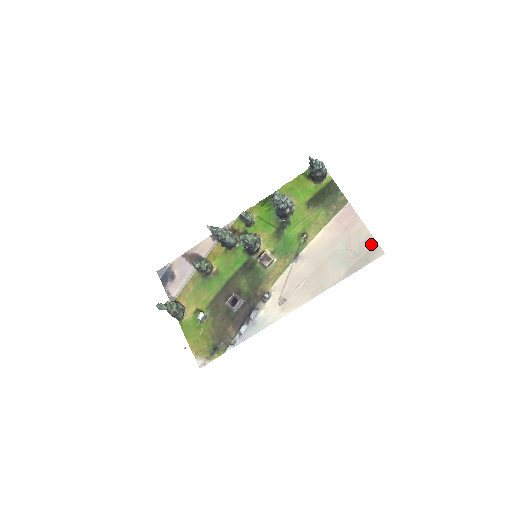
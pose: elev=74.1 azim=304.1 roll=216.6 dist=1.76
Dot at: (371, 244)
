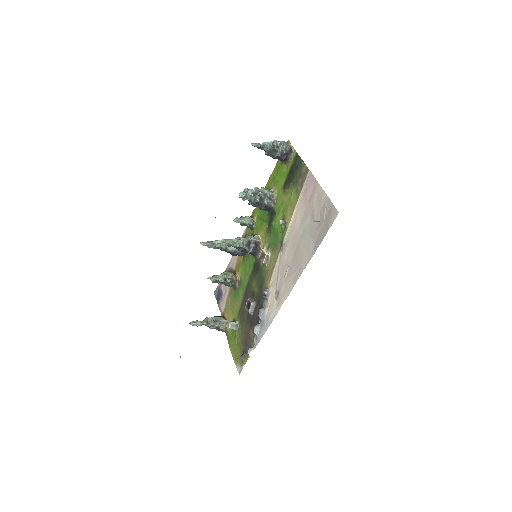
Dot at: (328, 207)
